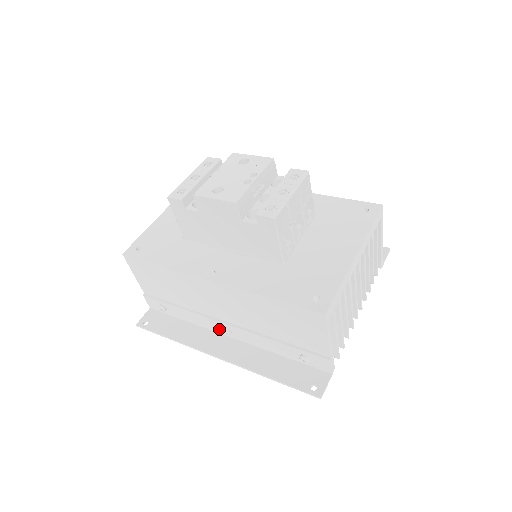
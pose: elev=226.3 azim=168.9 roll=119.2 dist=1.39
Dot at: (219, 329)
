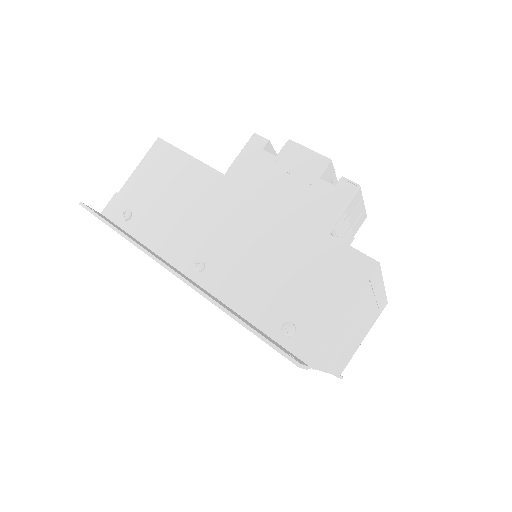
Dot at: (186, 263)
